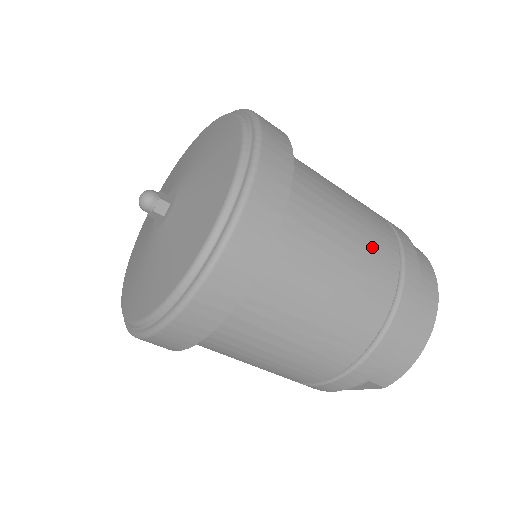
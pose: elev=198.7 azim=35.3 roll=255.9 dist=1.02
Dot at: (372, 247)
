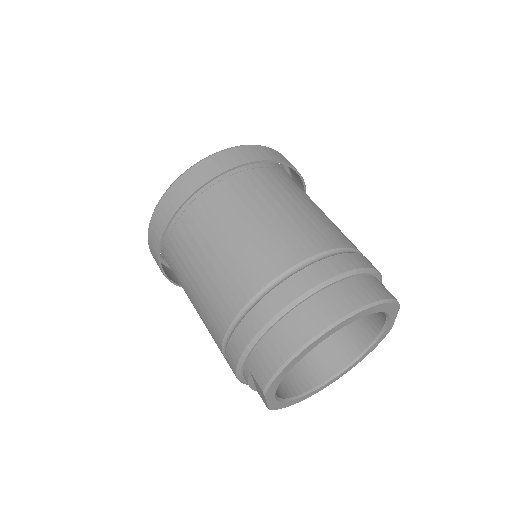
Dot at: (278, 238)
